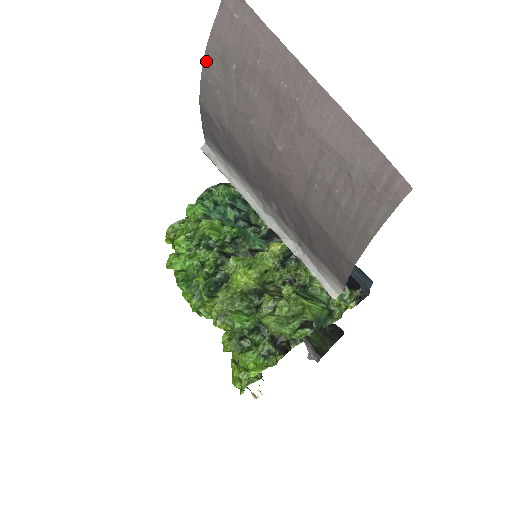
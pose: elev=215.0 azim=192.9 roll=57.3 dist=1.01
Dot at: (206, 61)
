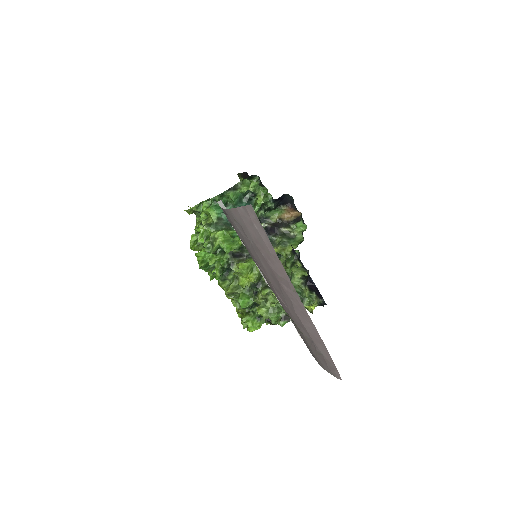
Dot at: (229, 212)
